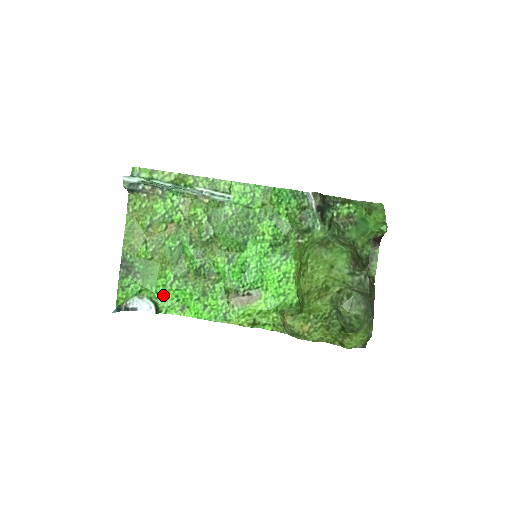
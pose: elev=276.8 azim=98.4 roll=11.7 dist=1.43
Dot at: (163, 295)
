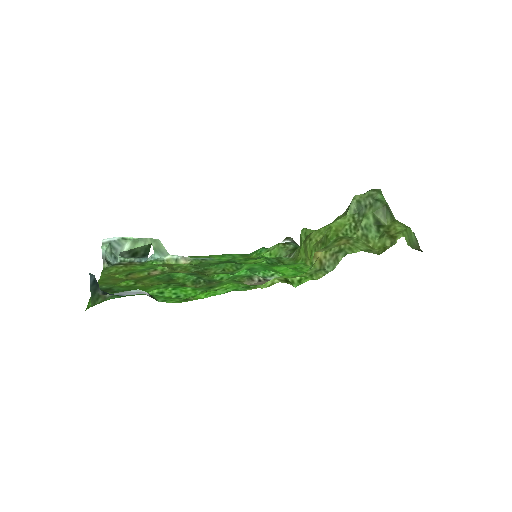
Dot at: (156, 295)
